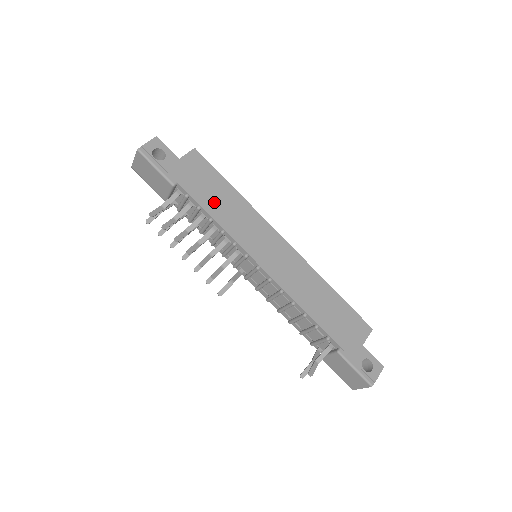
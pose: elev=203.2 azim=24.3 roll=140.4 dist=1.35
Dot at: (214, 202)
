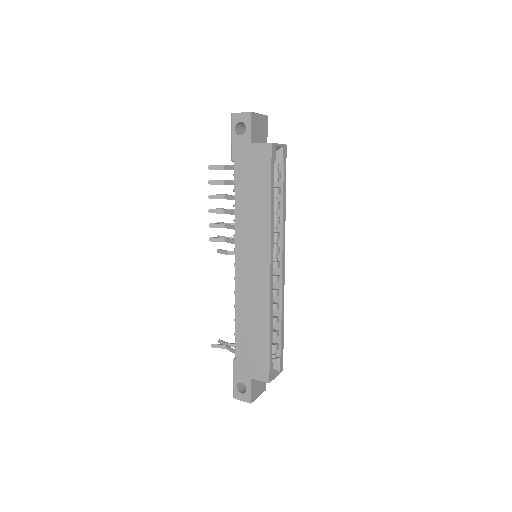
Dot at: (246, 196)
